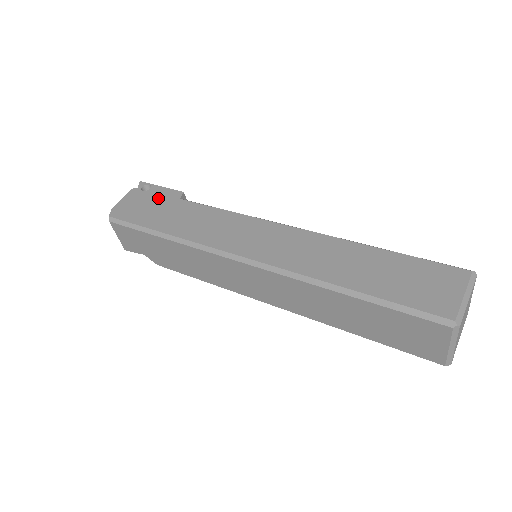
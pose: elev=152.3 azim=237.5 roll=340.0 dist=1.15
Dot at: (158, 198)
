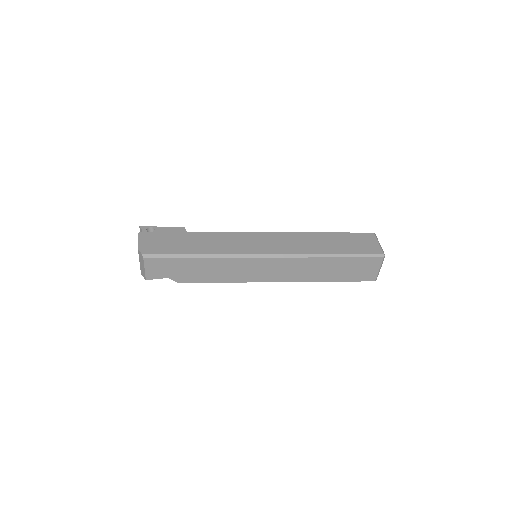
Dot at: (169, 234)
